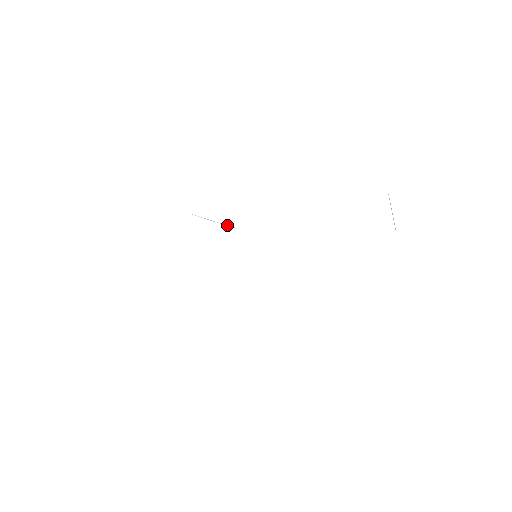
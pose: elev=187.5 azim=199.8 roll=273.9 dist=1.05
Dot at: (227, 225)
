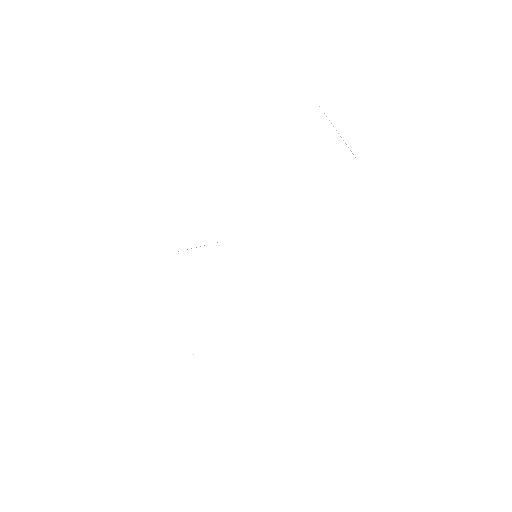
Dot at: occluded
